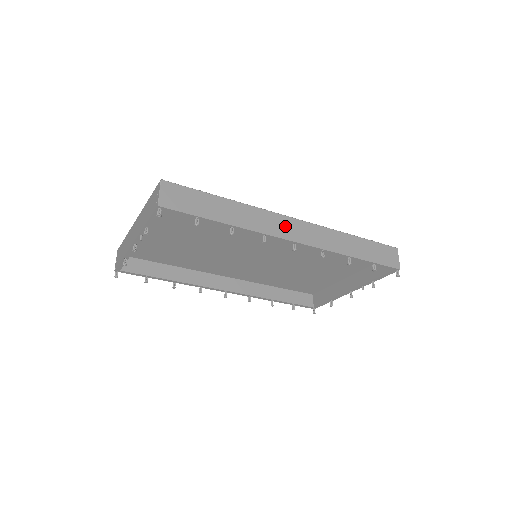
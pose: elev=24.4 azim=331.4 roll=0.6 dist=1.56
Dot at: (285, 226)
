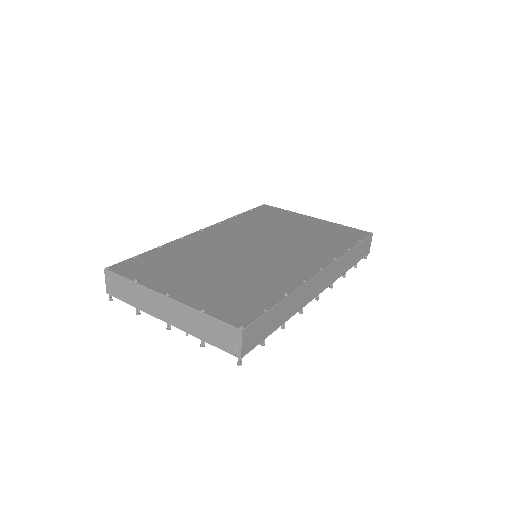
Dot at: (316, 286)
